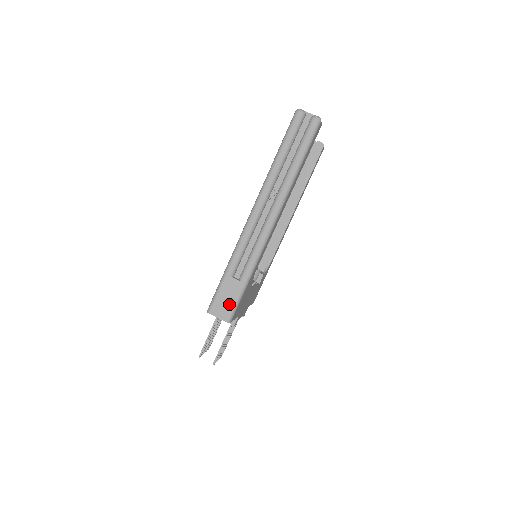
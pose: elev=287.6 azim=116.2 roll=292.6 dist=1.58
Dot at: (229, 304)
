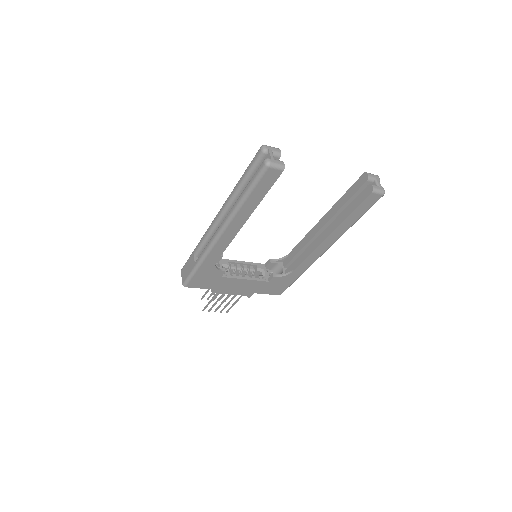
Dot at: (187, 273)
